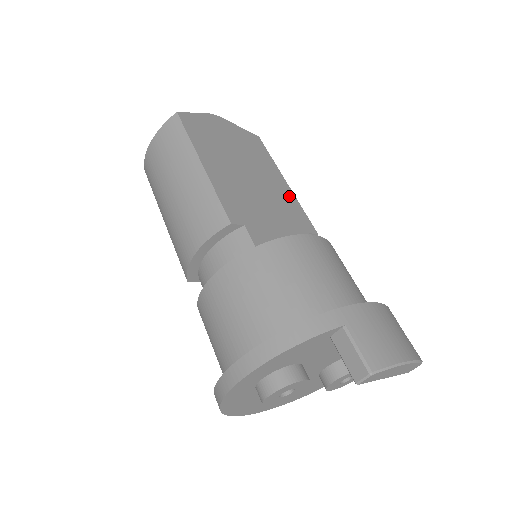
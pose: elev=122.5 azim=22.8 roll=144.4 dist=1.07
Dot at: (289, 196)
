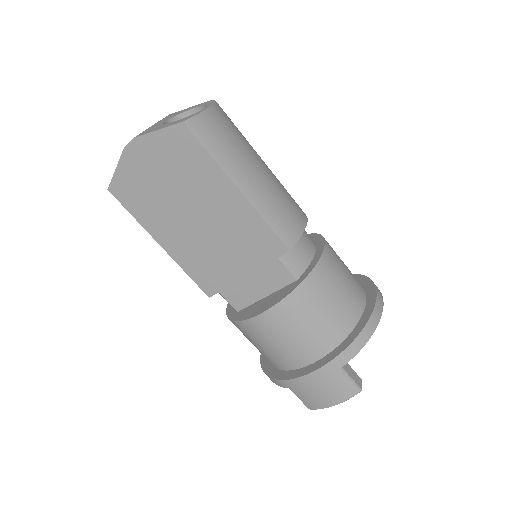
Dot at: (247, 216)
